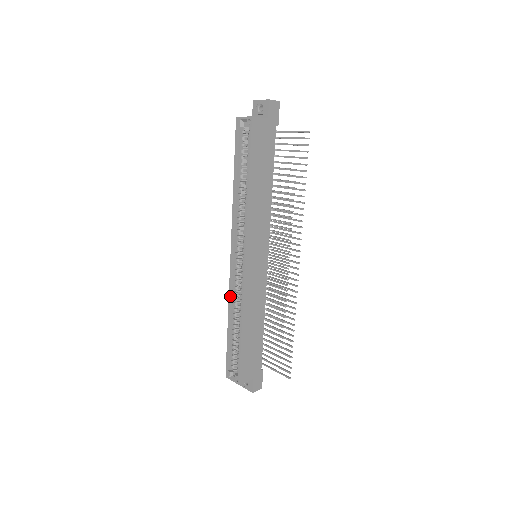
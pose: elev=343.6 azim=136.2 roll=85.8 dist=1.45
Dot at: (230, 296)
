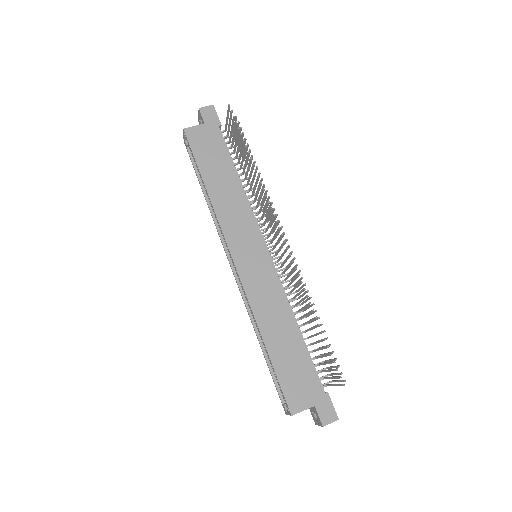
Dot at: (248, 311)
